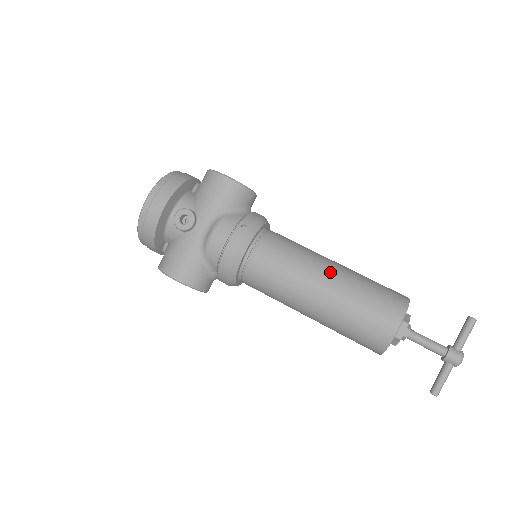
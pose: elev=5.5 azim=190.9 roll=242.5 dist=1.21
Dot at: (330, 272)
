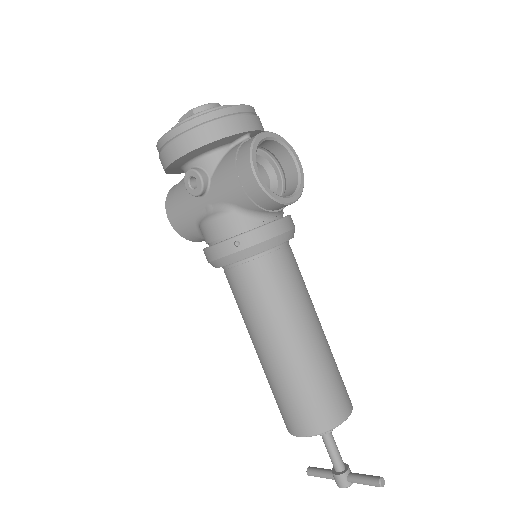
Dot at: (286, 348)
